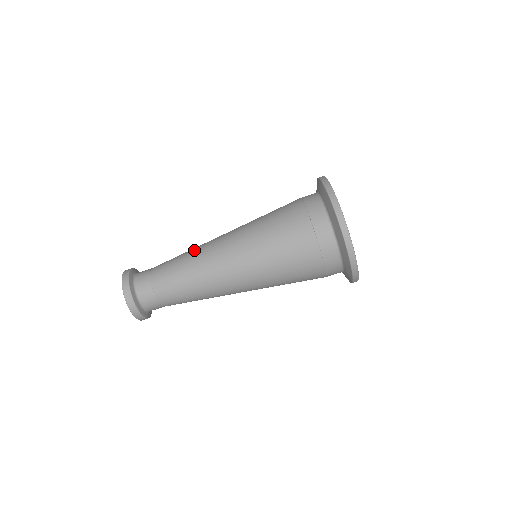
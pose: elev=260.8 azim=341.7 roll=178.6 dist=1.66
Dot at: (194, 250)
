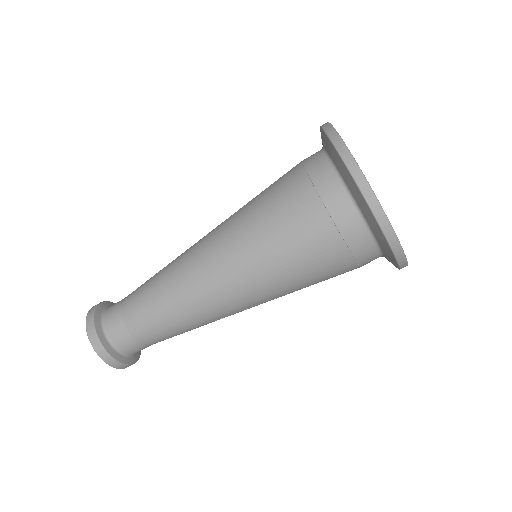
Dot at: occluded
